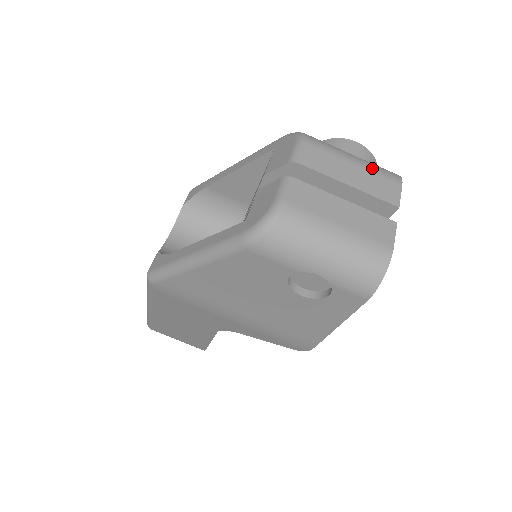
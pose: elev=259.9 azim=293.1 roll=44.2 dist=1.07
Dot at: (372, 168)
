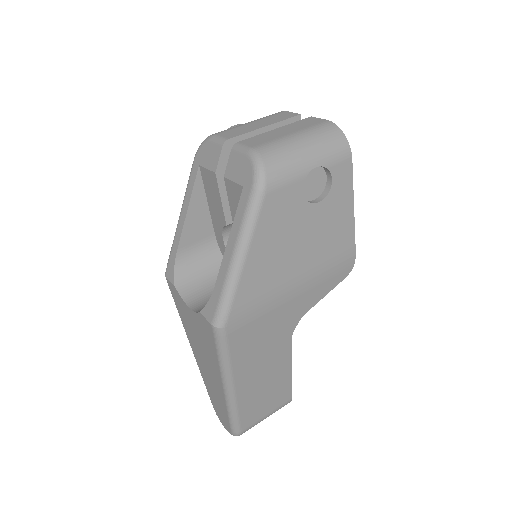
Dot at: (262, 118)
